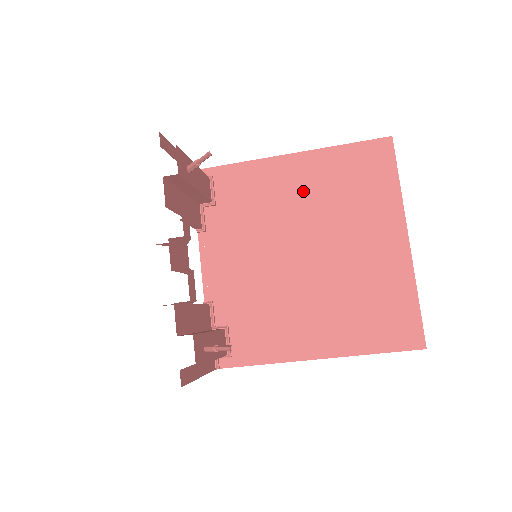
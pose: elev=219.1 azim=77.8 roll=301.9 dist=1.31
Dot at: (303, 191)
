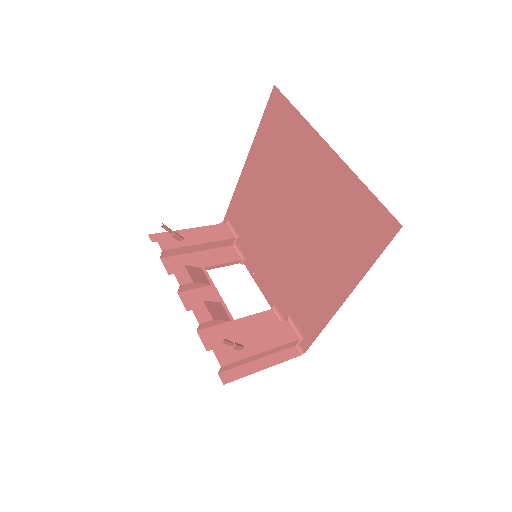
Dot at: (263, 181)
